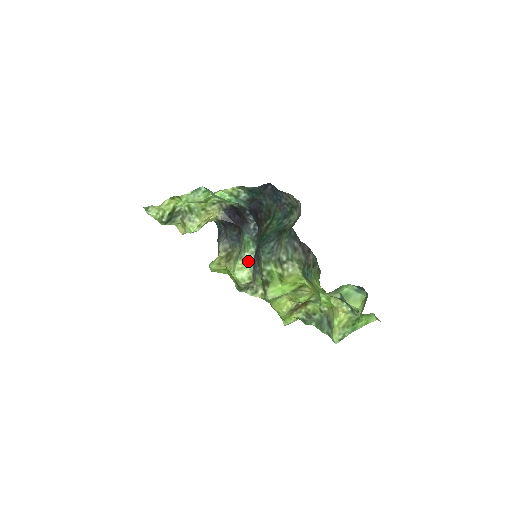
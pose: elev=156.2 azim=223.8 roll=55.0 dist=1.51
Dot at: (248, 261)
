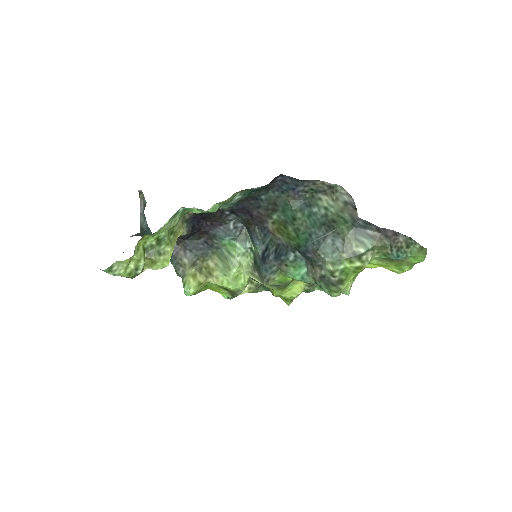
Dot at: (242, 265)
